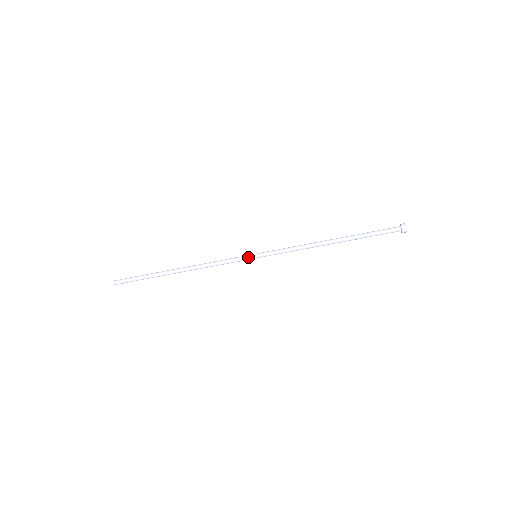
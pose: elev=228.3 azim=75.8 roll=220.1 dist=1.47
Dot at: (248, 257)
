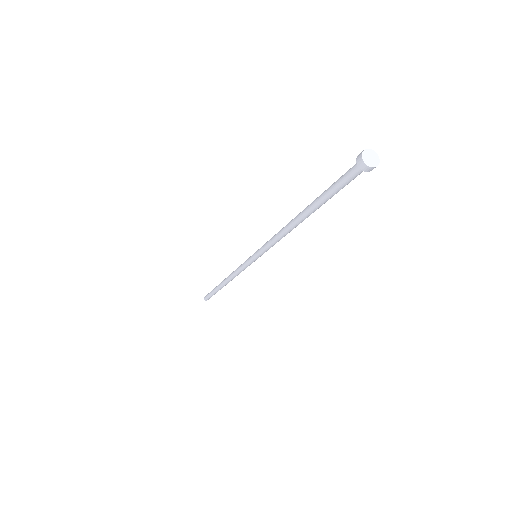
Dot at: (251, 262)
